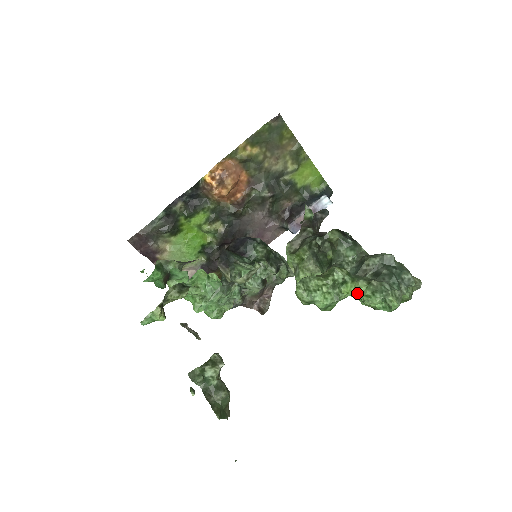
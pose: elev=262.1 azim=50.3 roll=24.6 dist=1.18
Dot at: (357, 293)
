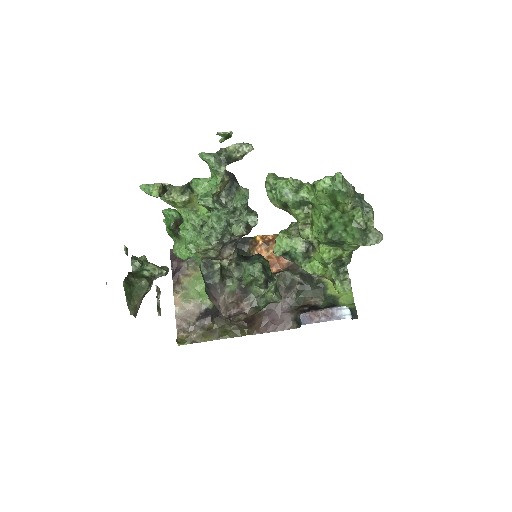
Dot at: (314, 183)
